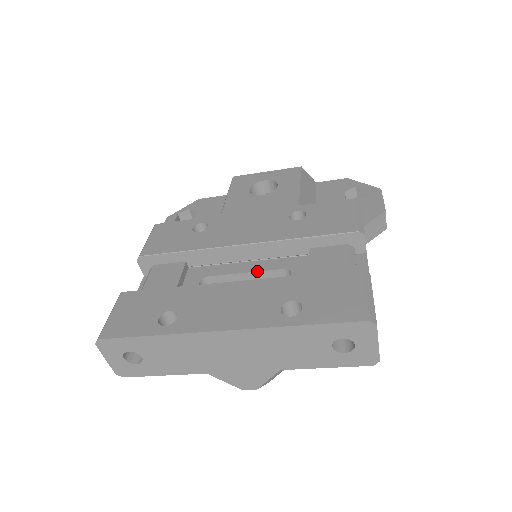
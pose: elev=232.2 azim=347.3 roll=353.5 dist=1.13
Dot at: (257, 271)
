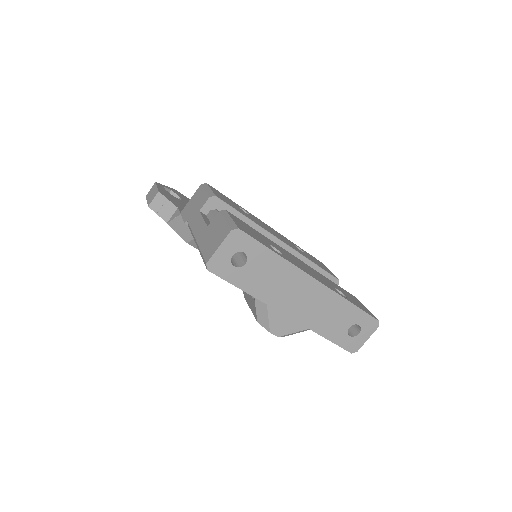
Dot at: occluded
